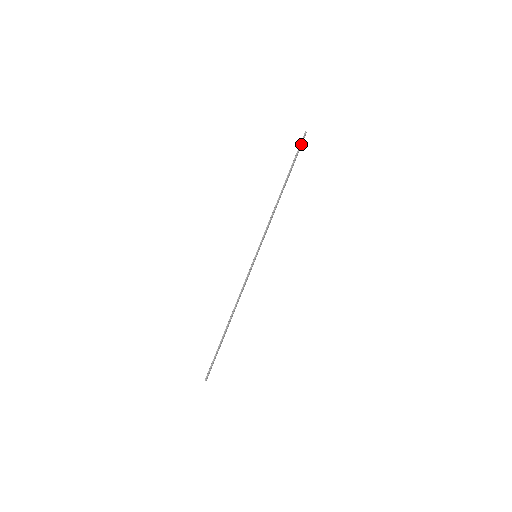
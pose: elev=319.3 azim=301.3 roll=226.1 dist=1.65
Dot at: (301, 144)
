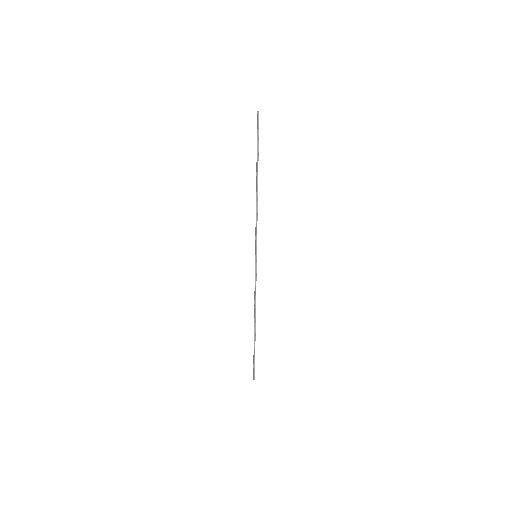
Dot at: (258, 127)
